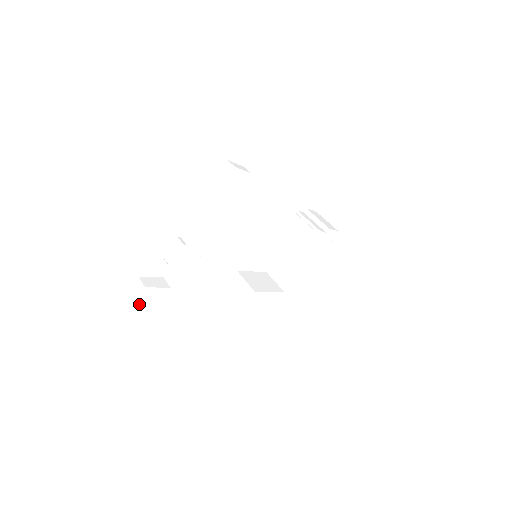
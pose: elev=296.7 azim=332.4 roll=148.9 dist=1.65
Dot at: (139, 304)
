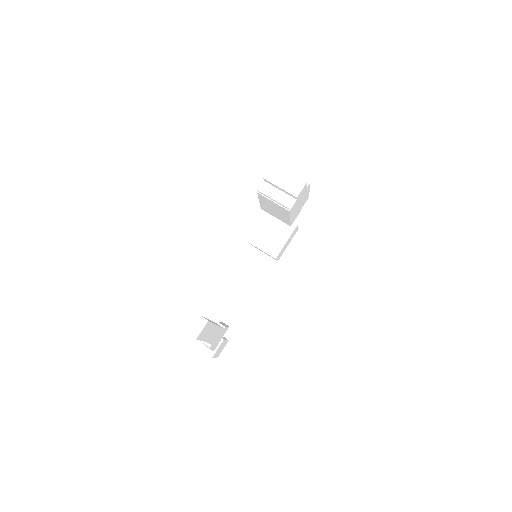
Dot at: (216, 356)
